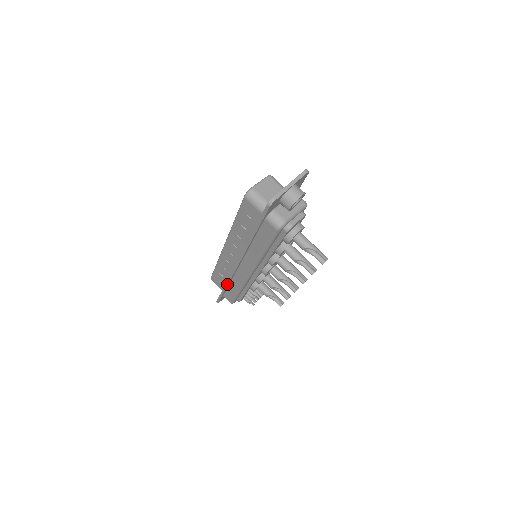
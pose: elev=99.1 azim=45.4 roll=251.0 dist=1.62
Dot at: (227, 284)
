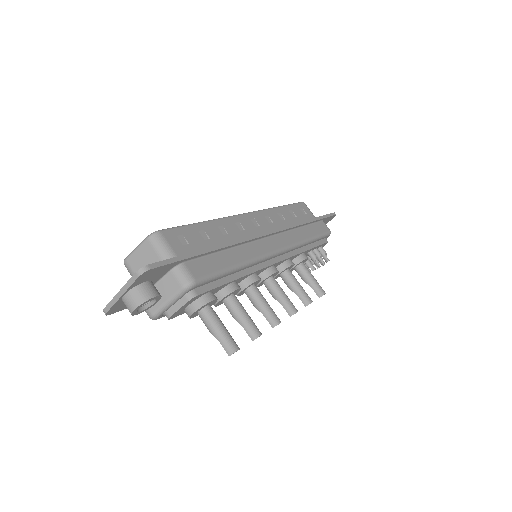
Dot at: occluded
